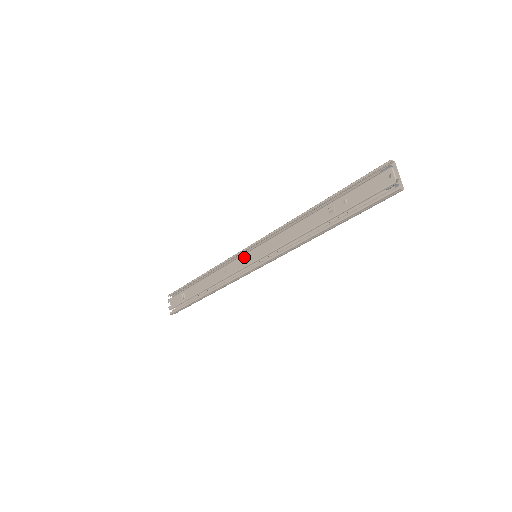
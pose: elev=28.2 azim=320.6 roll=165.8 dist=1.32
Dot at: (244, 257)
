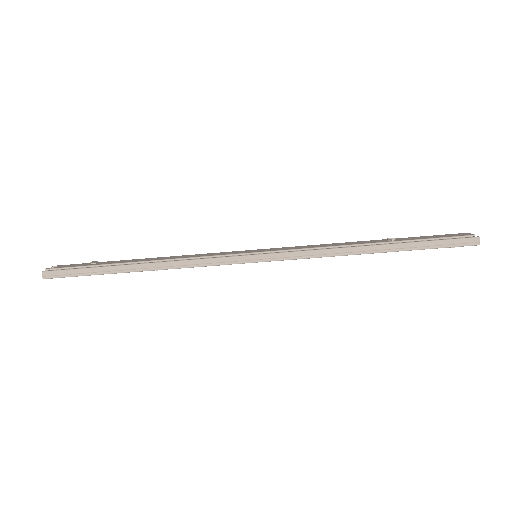
Dot at: (240, 251)
